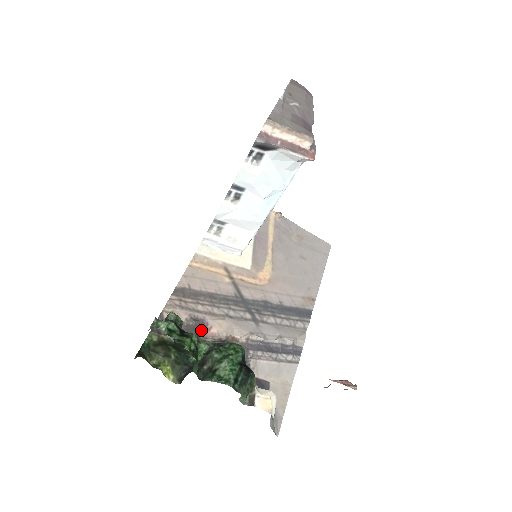
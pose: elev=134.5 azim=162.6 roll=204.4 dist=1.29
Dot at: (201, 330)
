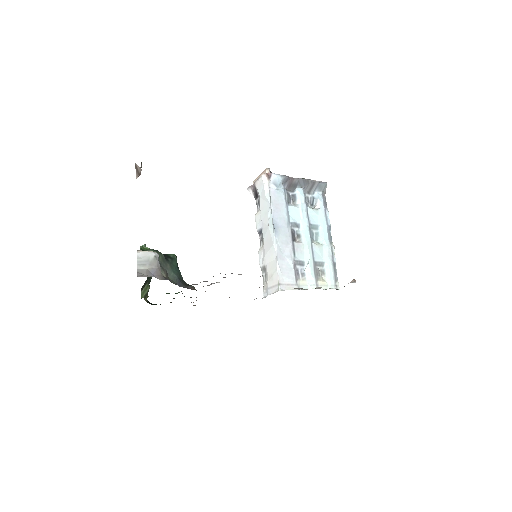
Dot at: occluded
